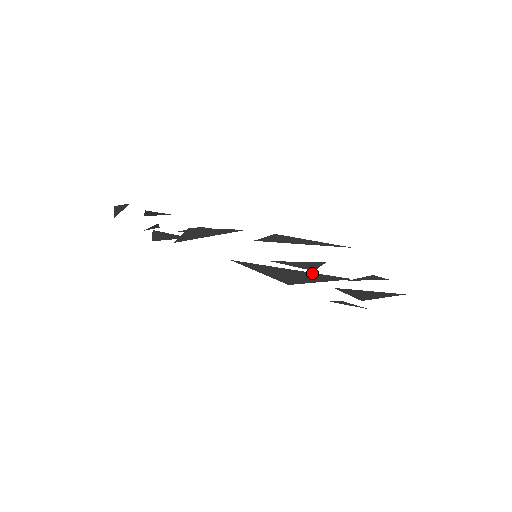
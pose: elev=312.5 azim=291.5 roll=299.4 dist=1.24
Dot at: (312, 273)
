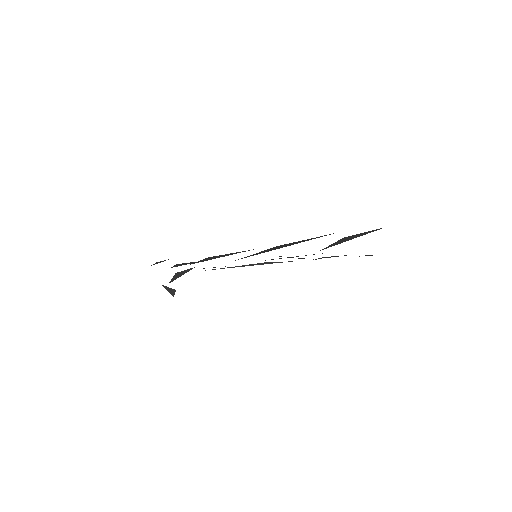
Dot at: occluded
